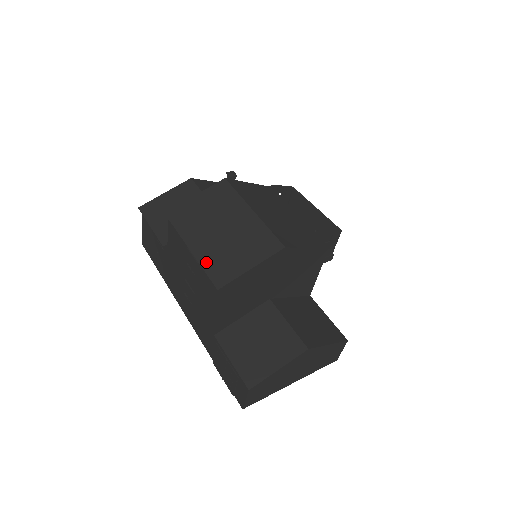
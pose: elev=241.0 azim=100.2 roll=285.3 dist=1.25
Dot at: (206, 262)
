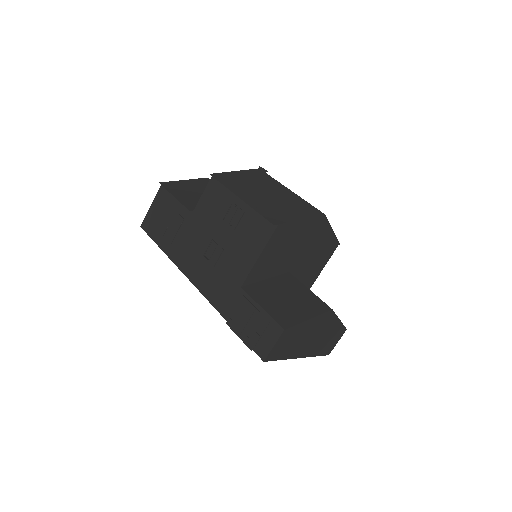
Dot at: (258, 208)
